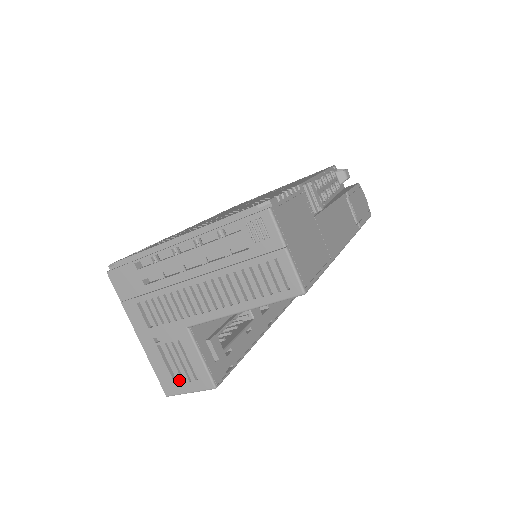
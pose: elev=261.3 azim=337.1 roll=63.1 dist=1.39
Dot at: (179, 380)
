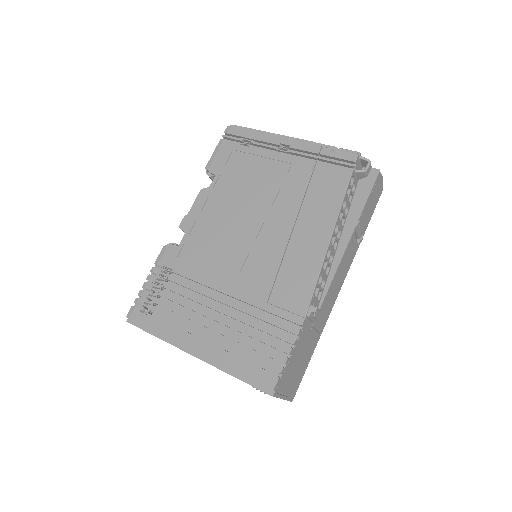
Dot at: occluded
